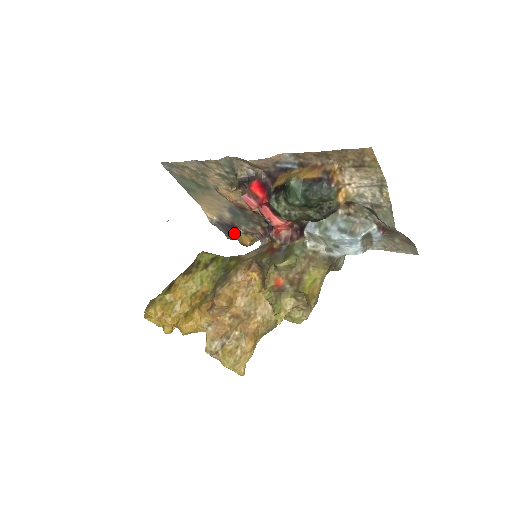
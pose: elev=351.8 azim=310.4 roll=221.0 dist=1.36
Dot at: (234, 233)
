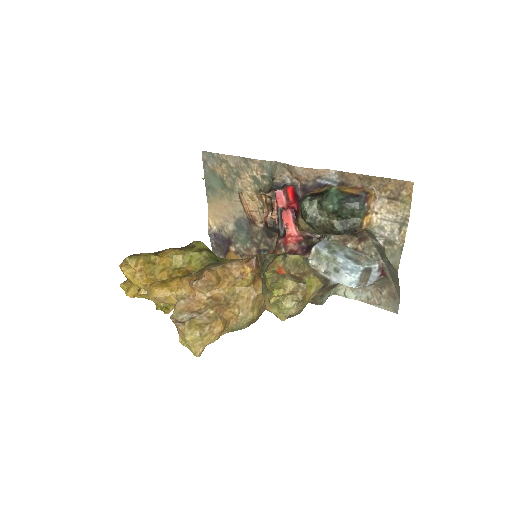
Dot at: (224, 250)
